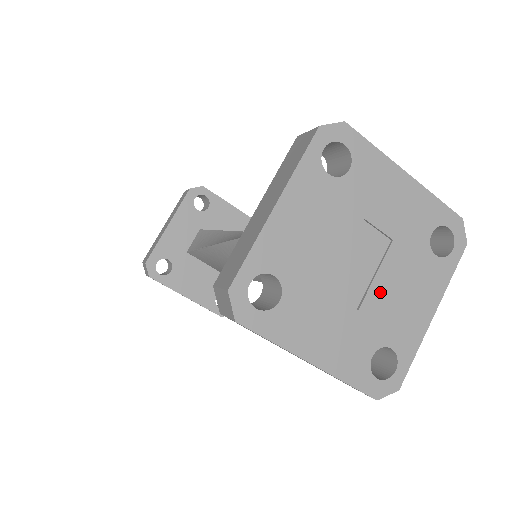
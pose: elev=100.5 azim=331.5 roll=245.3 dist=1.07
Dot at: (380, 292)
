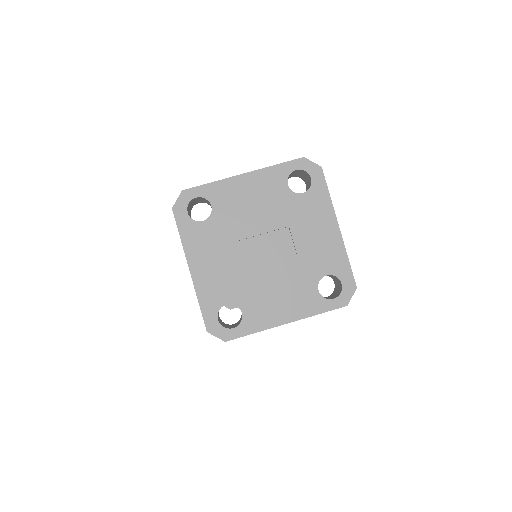
Dot at: (263, 274)
